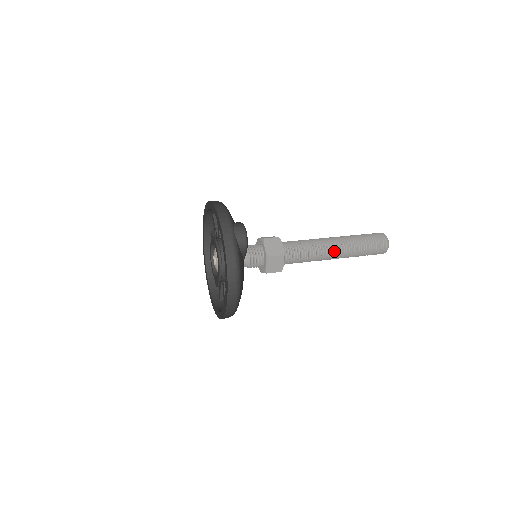
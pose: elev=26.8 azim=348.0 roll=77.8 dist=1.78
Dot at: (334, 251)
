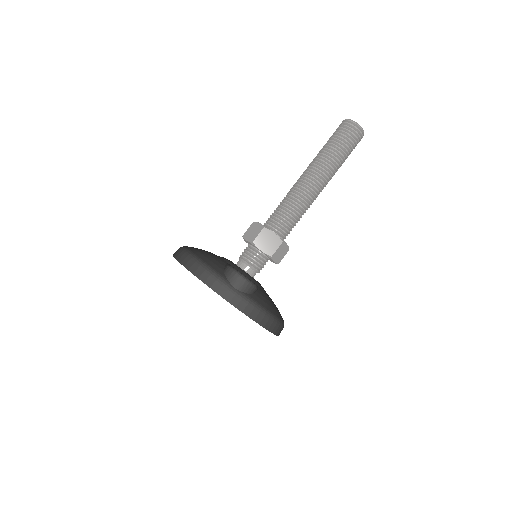
Dot at: (319, 188)
